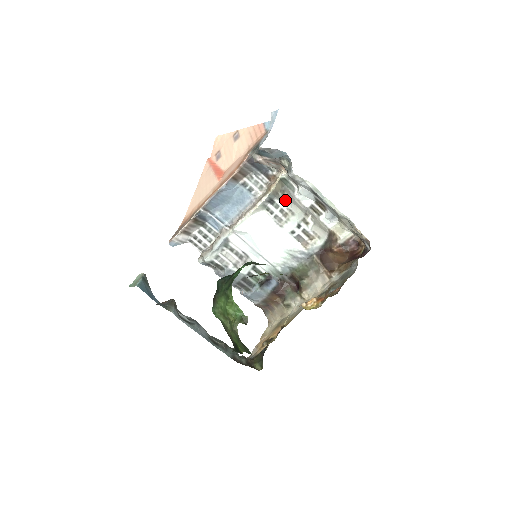
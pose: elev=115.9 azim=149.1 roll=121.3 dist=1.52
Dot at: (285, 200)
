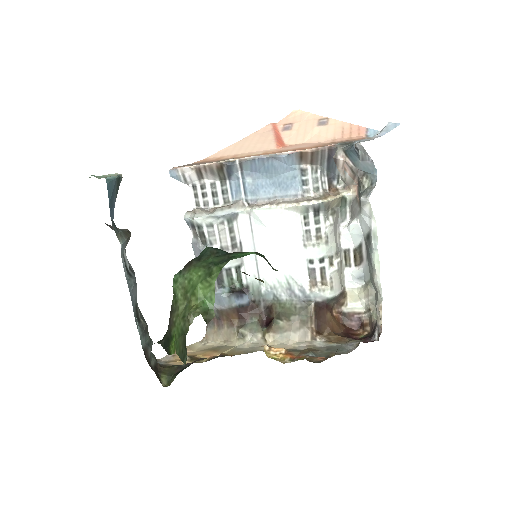
Dot at: (330, 222)
